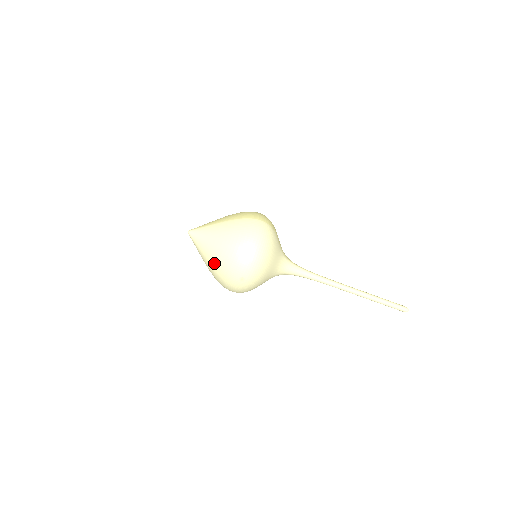
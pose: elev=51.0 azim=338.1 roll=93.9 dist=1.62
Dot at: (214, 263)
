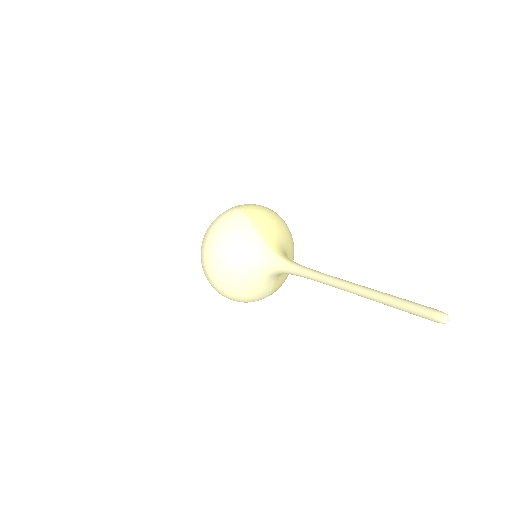
Dot at: occluded
